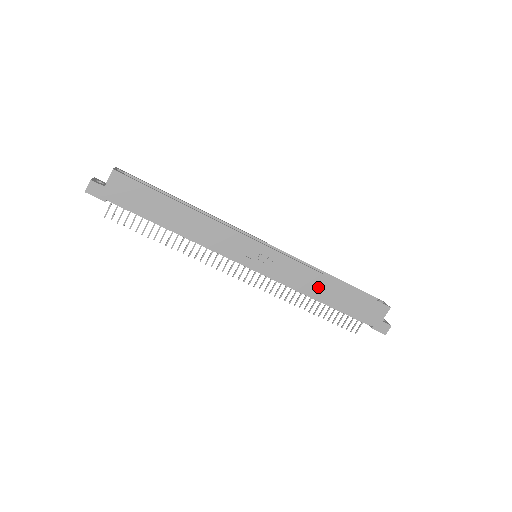
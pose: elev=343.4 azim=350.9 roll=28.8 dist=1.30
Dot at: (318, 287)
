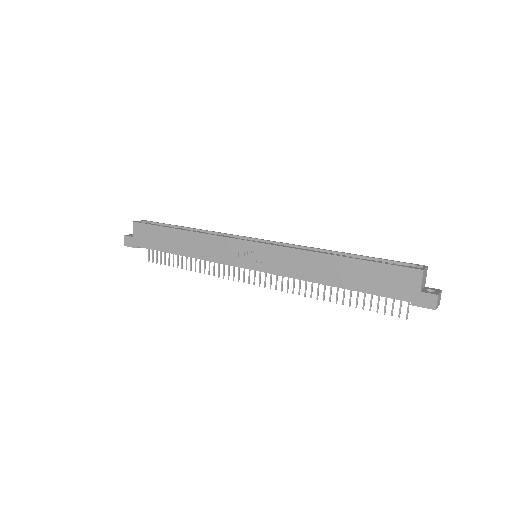
Dot at: (320, 269)
